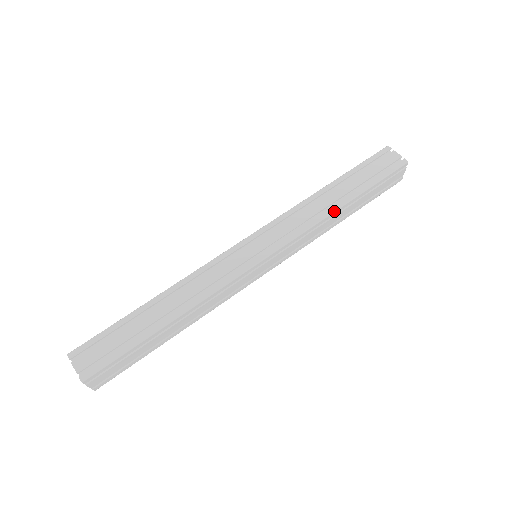
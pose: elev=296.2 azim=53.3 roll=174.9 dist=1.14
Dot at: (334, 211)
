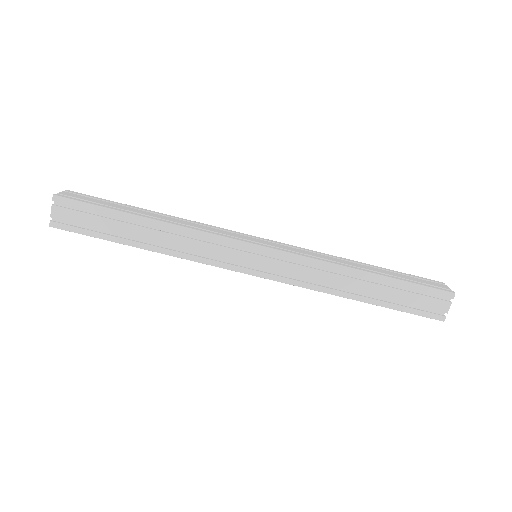
Dot at: (341, 296)
